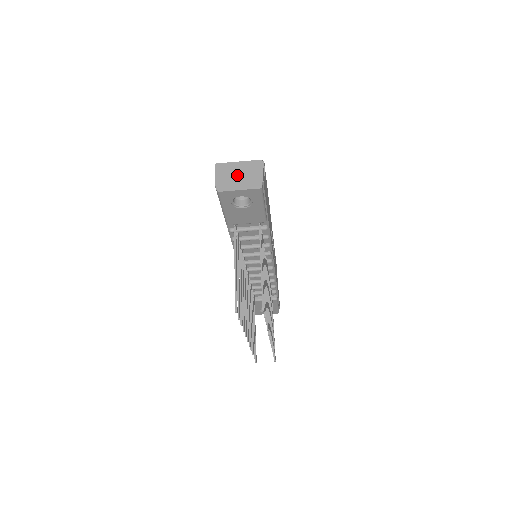
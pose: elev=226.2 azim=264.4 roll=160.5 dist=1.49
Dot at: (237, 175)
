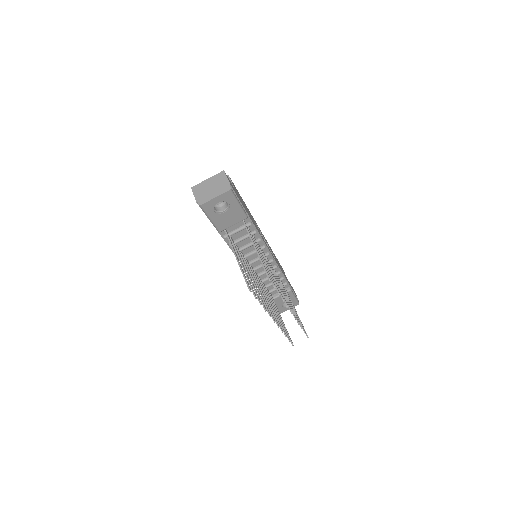
Dot at: (210, 188)
